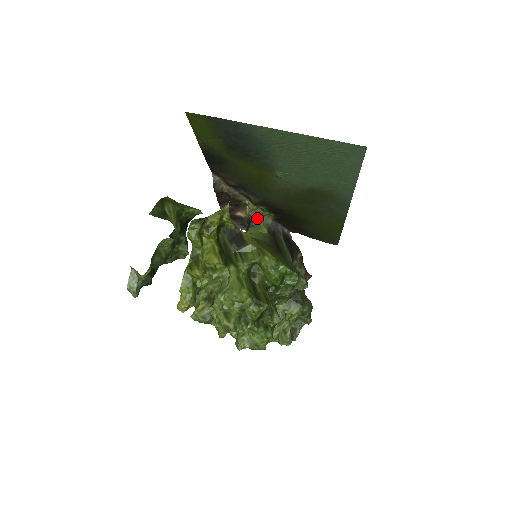
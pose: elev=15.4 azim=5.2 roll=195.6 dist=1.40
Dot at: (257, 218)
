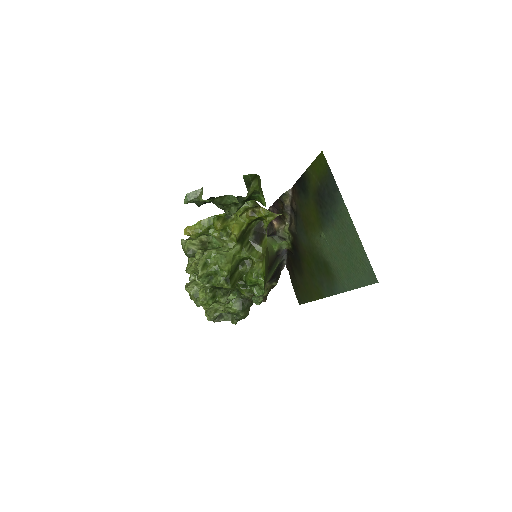
Dot at: (281, 237)
